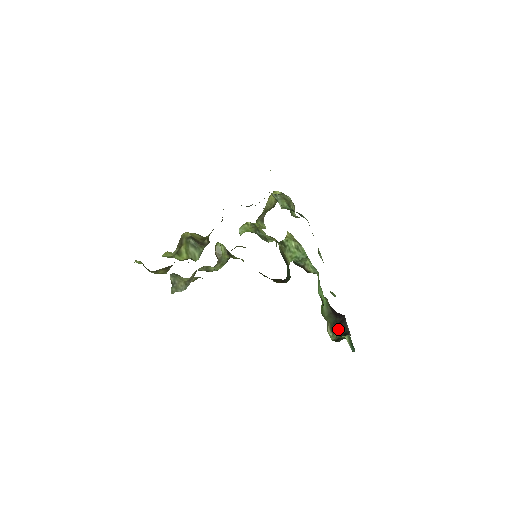
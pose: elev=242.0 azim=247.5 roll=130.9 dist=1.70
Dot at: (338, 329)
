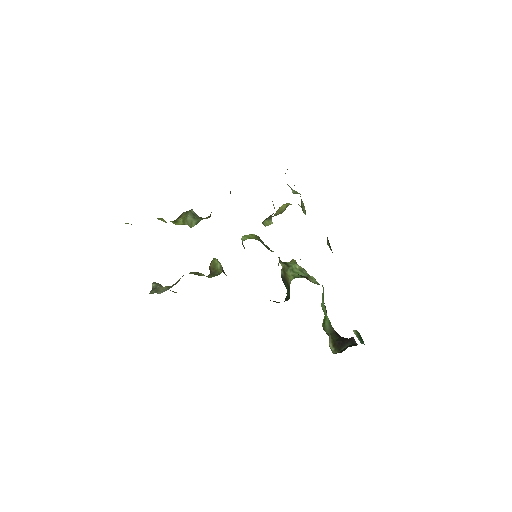
Dot at: (342, 344)
